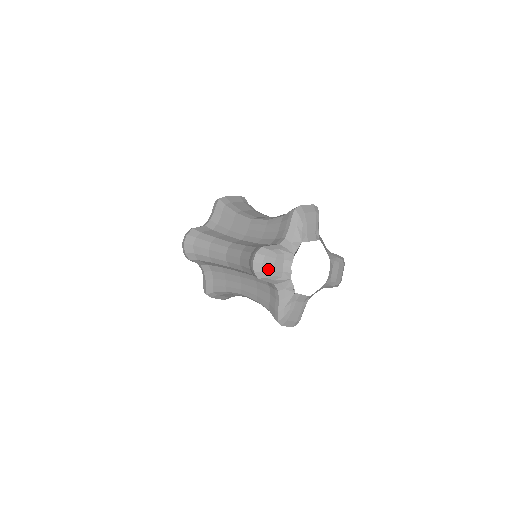
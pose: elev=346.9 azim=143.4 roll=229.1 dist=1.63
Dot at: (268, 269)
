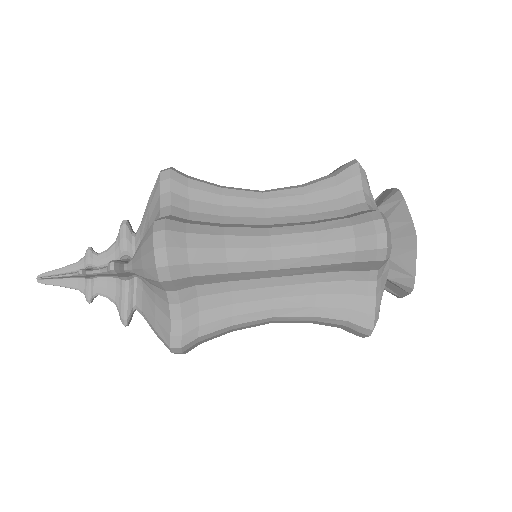
Dot at: occluded
